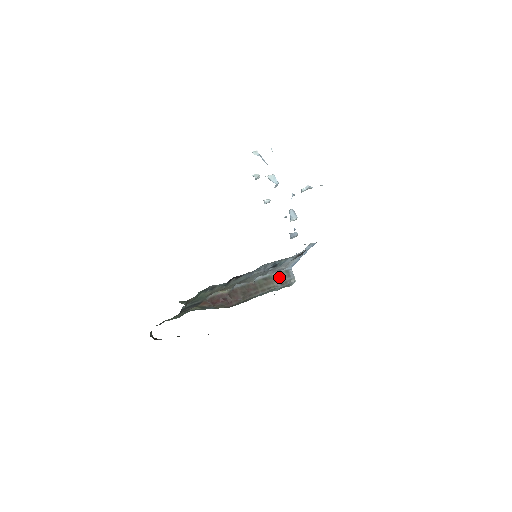
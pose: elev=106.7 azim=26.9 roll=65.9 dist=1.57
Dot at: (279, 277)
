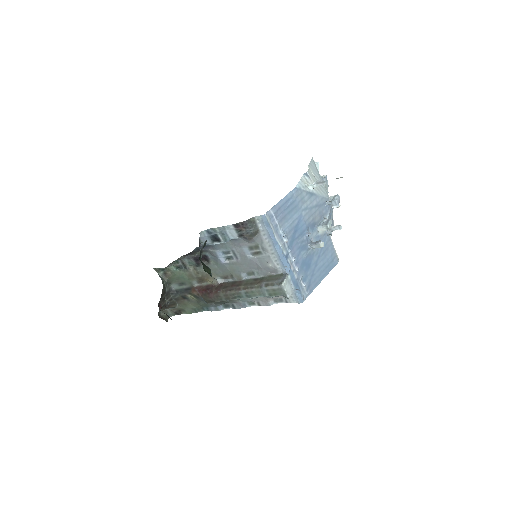
Dot at: (269, 279)
